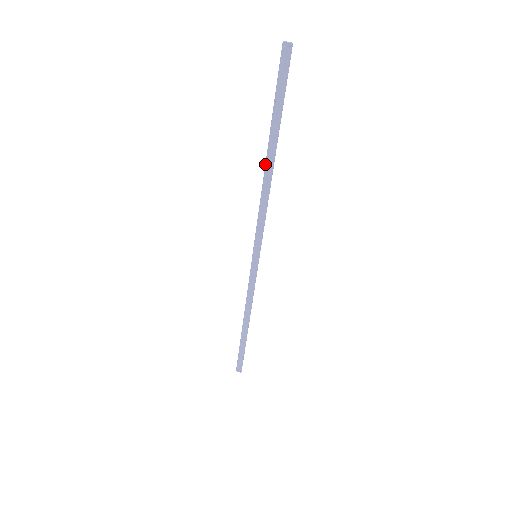
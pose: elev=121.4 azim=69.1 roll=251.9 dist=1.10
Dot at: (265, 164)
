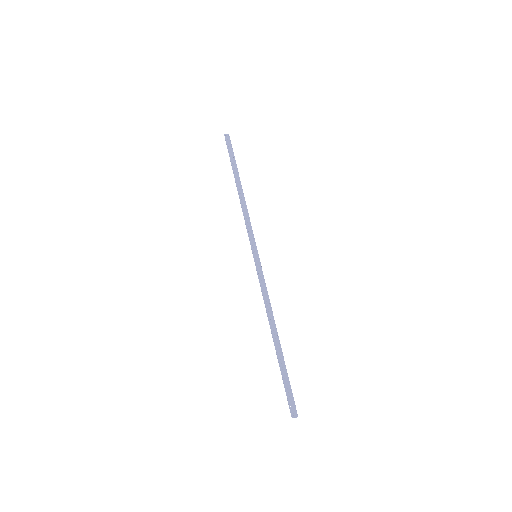
Dot at: (237, 189)
